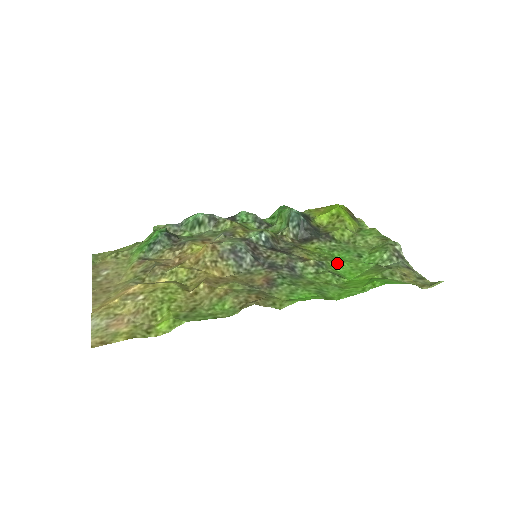
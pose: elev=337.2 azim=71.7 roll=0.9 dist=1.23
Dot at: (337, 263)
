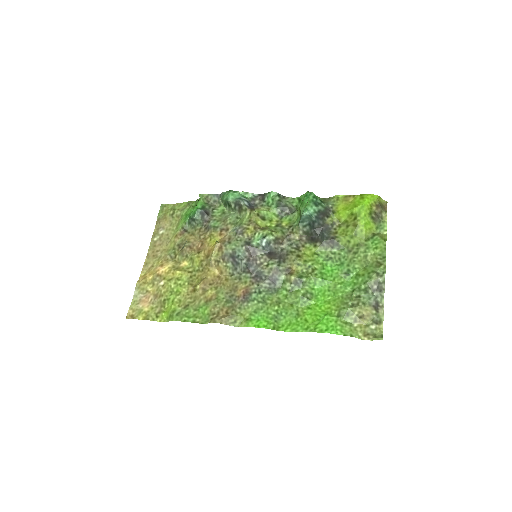
Dot at: (319, 280)
